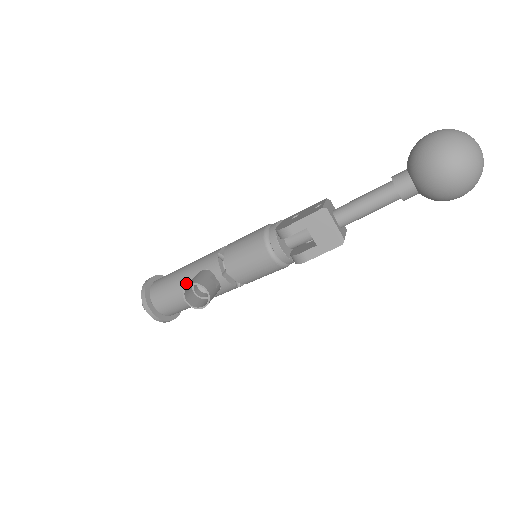
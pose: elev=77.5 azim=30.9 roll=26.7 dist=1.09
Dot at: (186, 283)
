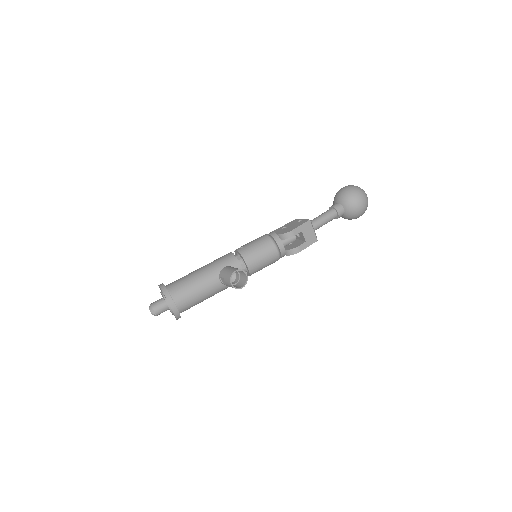
Dot at: (210, 279)
